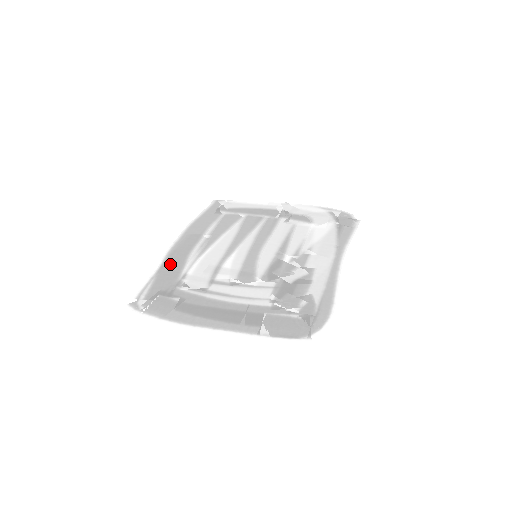
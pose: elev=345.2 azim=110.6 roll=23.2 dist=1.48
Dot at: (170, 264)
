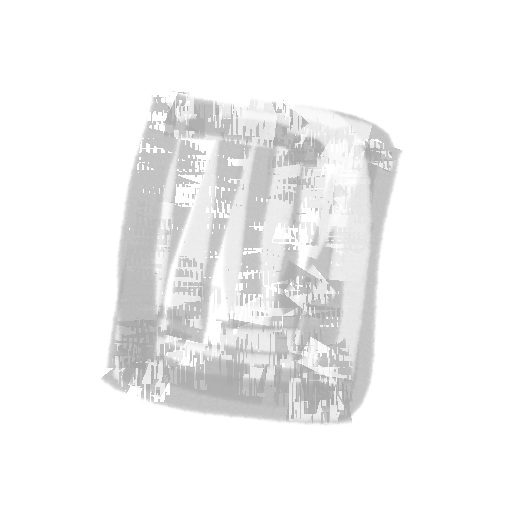
Dot at: (132, 284)
